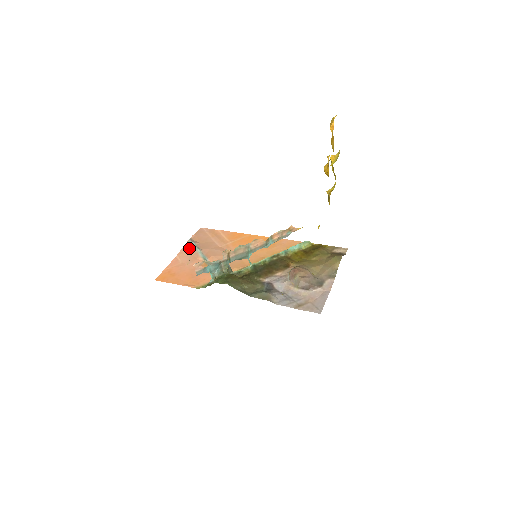
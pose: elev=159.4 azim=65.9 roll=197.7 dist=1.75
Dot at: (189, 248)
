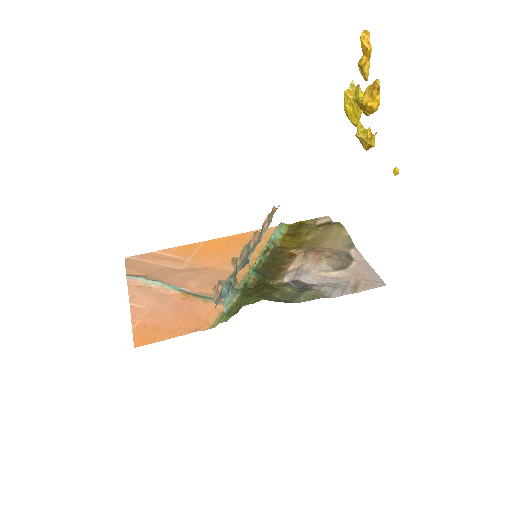
Dot at: (139, 287)
